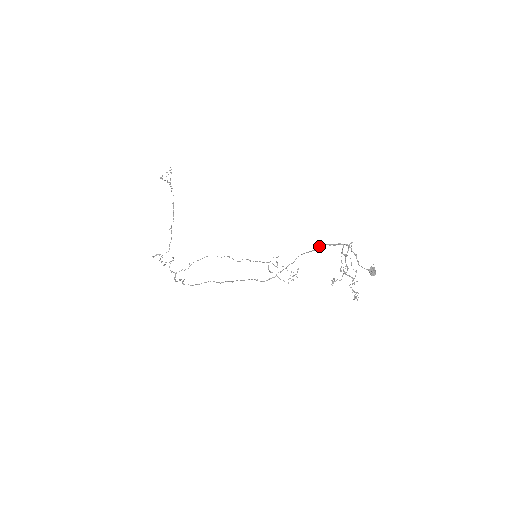
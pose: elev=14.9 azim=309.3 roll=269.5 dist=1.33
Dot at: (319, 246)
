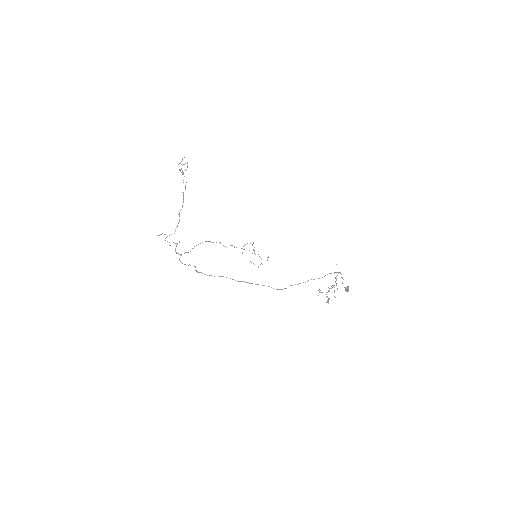
Dot at: occluded
